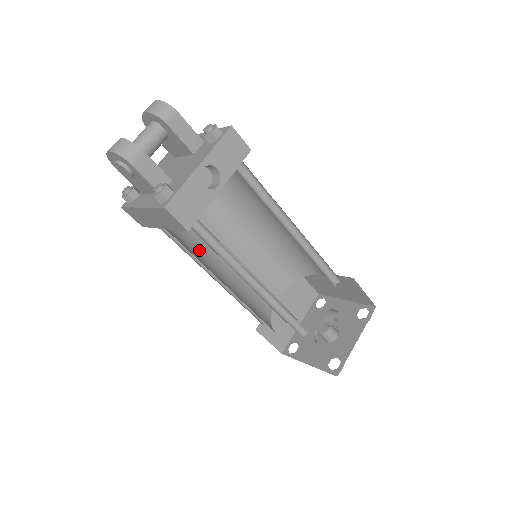
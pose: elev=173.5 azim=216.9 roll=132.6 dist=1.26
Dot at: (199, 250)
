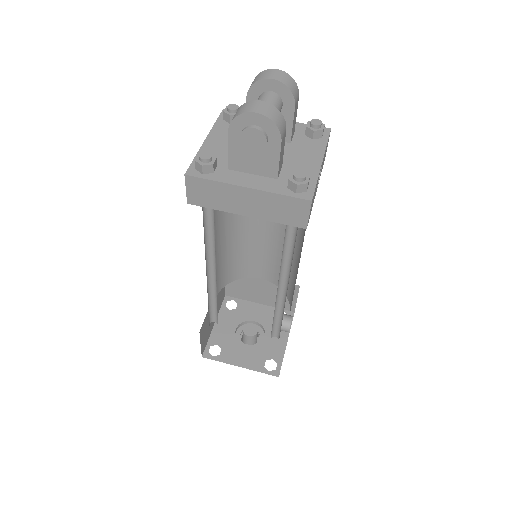
Dot at: (213, 241)
